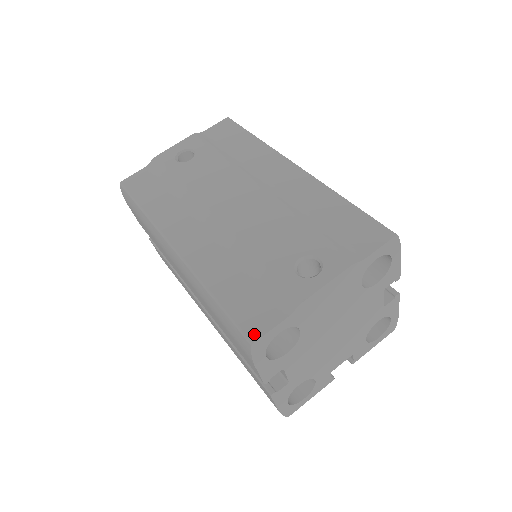
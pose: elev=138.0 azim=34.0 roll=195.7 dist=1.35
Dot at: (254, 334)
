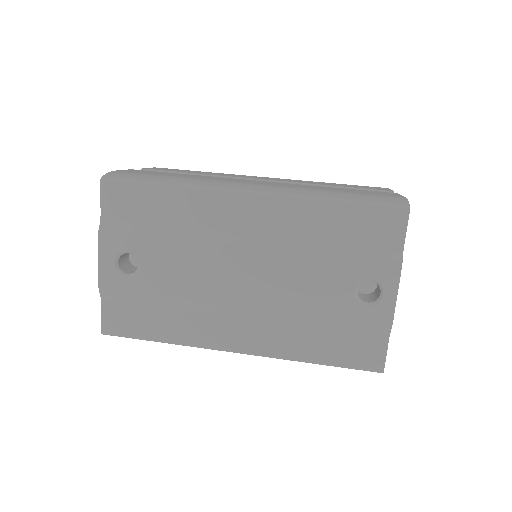
Dot at: (378, 366)
